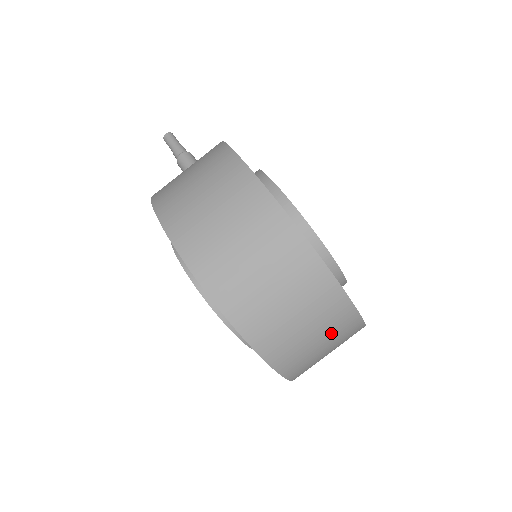
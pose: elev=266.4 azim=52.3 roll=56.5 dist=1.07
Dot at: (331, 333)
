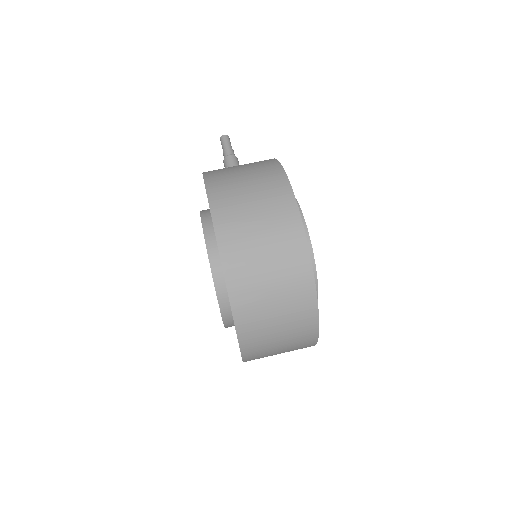
Dot at: (292, 333)
